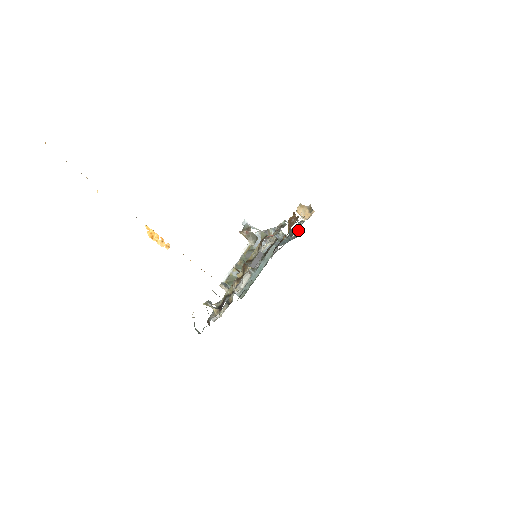
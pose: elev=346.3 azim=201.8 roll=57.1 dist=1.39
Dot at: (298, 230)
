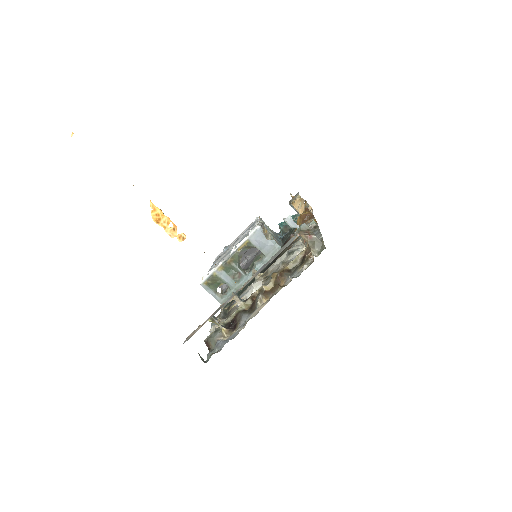
Dot at: occluded
